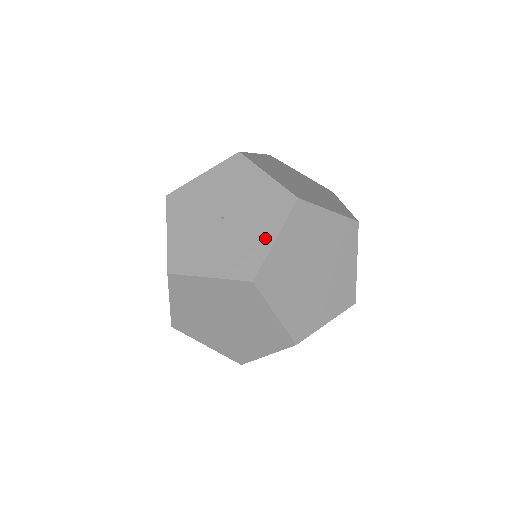
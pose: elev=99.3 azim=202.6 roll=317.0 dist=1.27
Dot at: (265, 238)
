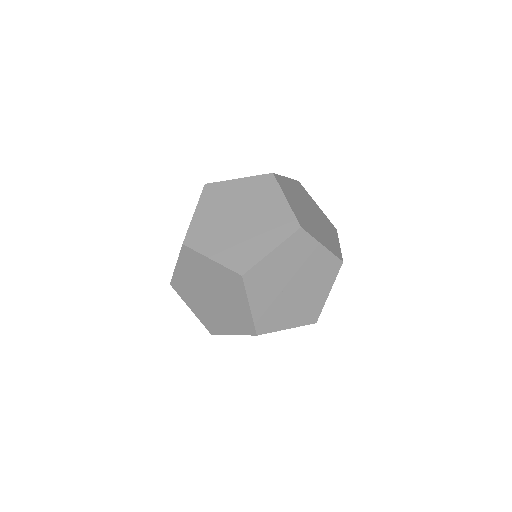
Dot at: occluded
